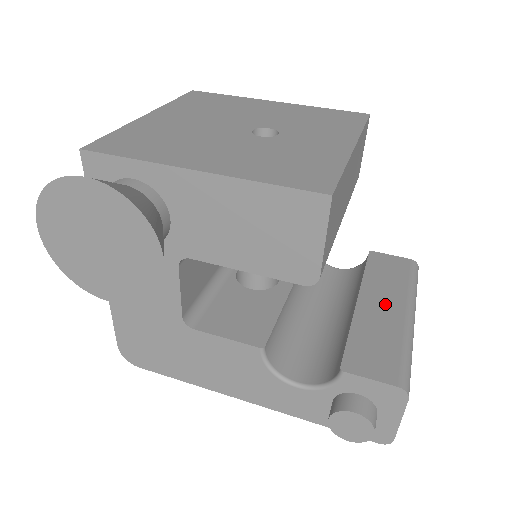
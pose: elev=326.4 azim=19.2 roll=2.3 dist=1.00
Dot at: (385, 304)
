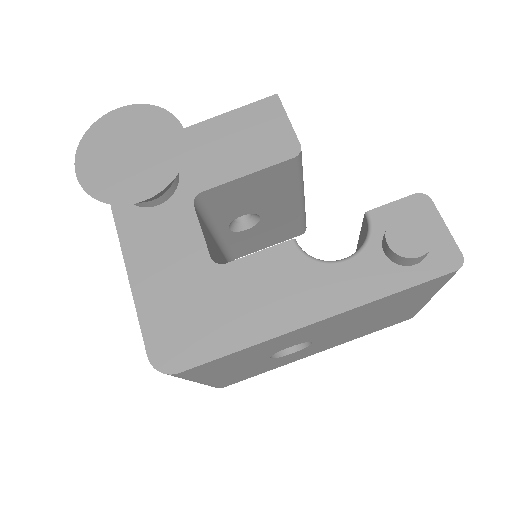
Dot at: occluded
